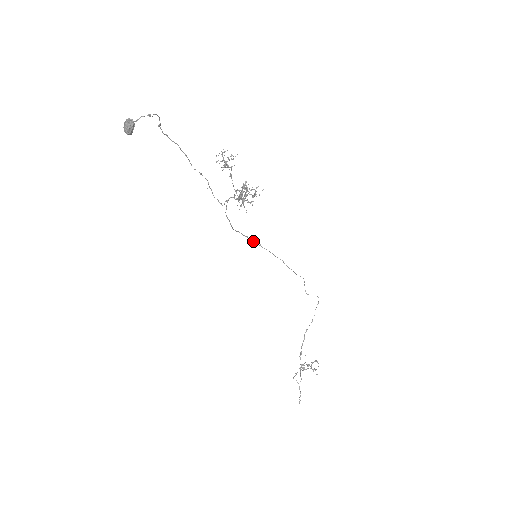
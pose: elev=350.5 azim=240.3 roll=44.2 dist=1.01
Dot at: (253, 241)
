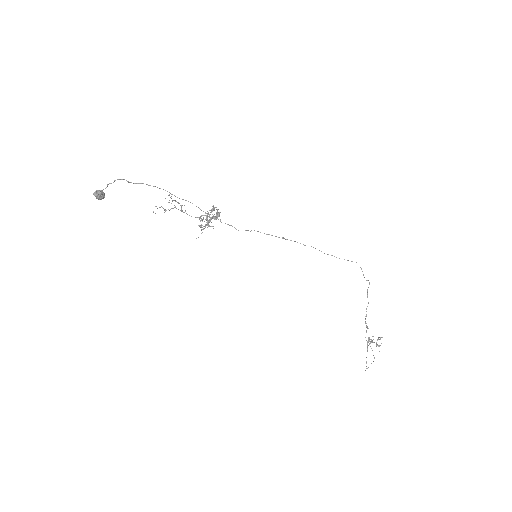
Dot at: (272, 235)
